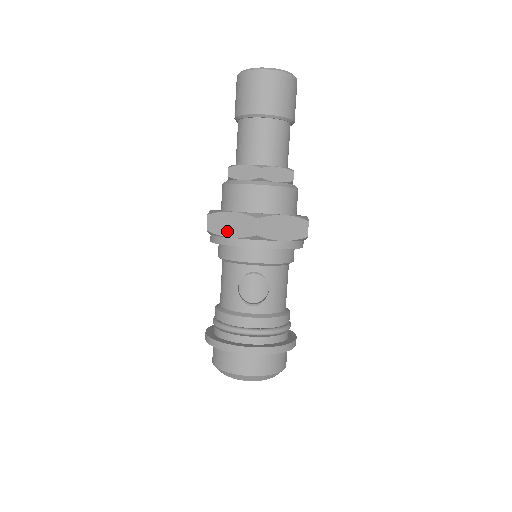
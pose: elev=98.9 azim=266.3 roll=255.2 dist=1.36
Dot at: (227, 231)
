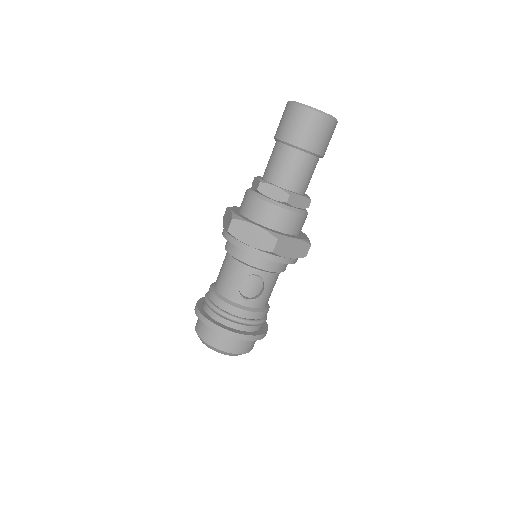
Dot at: (247, 239)
